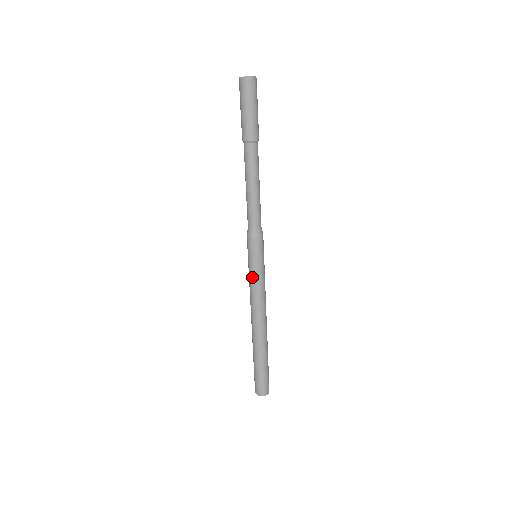
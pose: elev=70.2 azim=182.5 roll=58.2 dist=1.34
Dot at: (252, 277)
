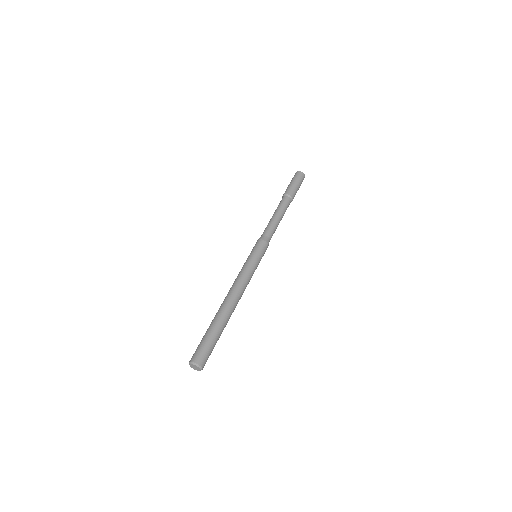
Dot at: (246, 263)
